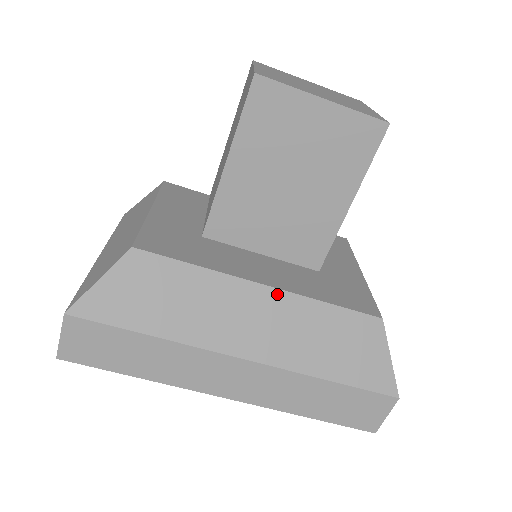
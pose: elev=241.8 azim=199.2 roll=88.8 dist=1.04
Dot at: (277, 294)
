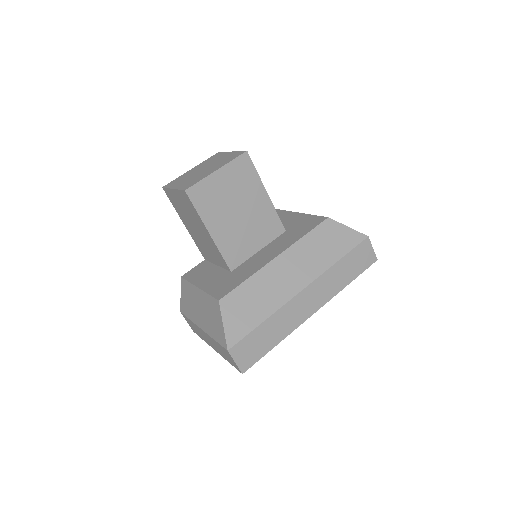
Dot at: (285, 254)
